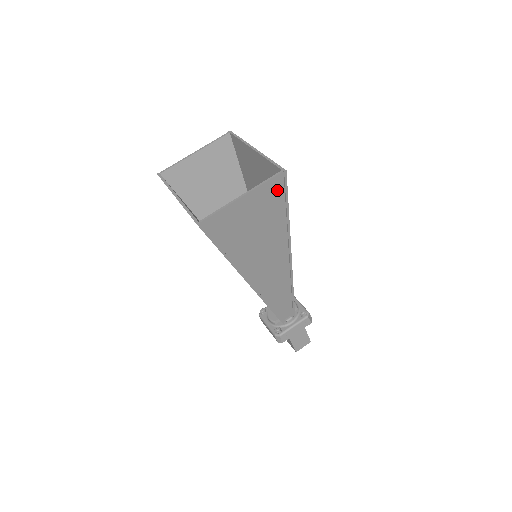
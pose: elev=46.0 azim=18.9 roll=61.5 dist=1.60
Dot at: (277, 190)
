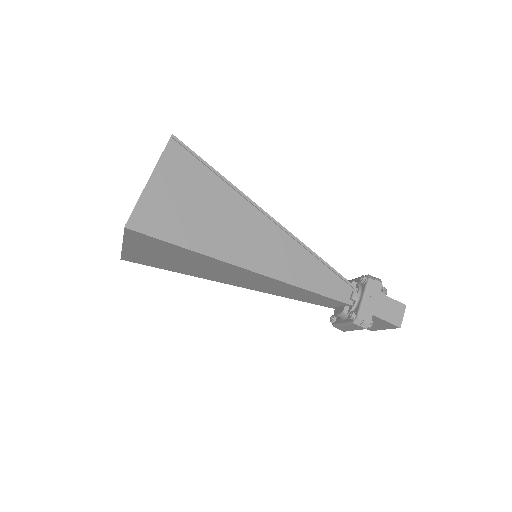
Dot at: (183, 157)
